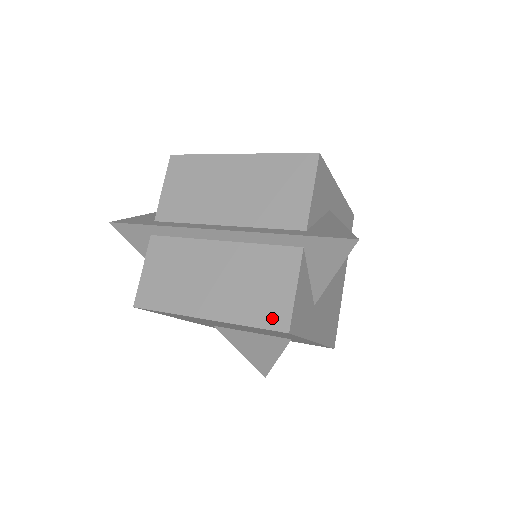
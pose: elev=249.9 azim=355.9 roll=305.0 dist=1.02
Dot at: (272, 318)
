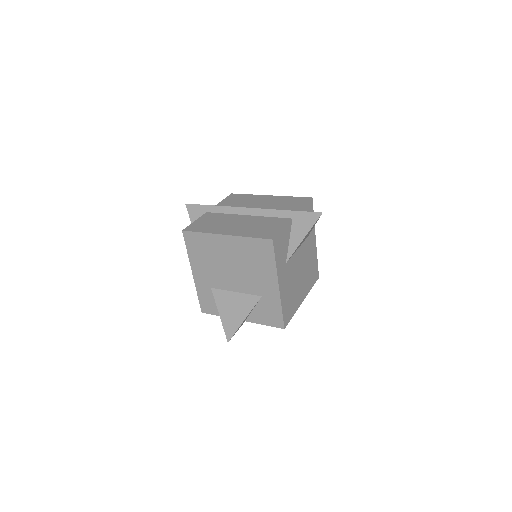
Dot at: (265, 235)
